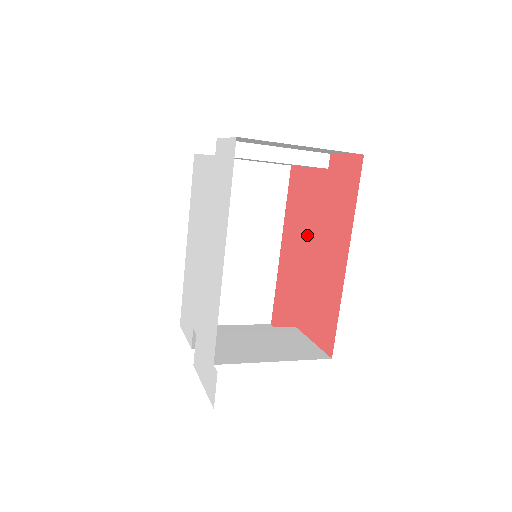
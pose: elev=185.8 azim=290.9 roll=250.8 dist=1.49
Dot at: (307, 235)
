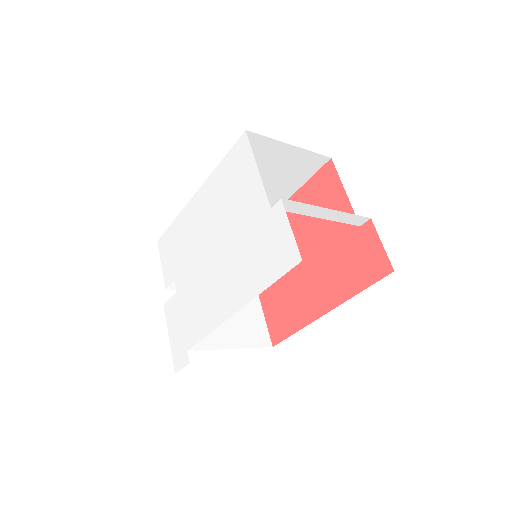
Dot at: (307, 243)
